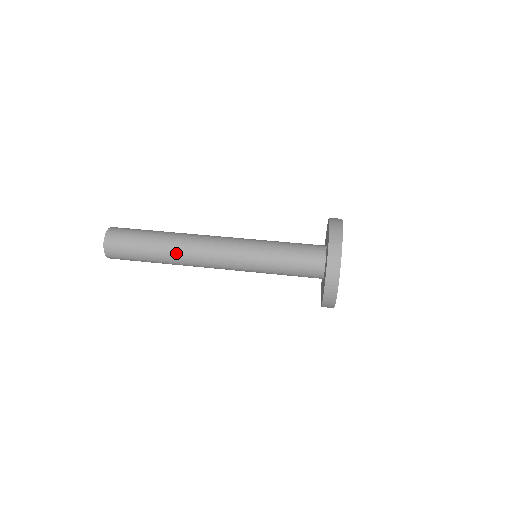
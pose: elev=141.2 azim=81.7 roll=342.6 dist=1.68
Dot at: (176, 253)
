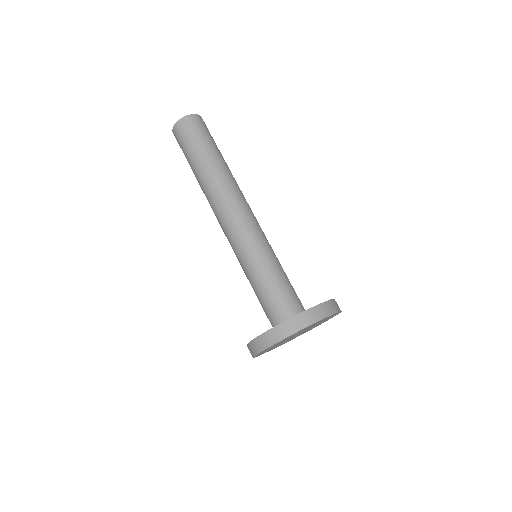
Dot at: (205, 192)
